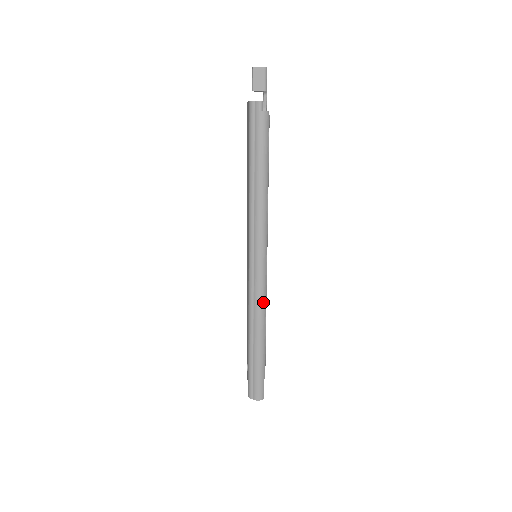
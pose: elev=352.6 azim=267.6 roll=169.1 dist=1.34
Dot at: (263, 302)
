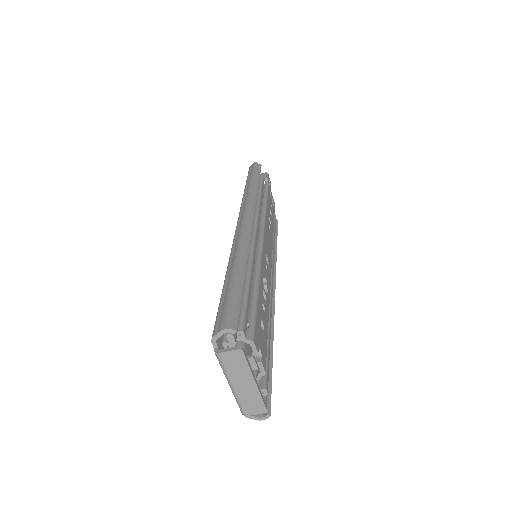
Dot at: (247, 237)
